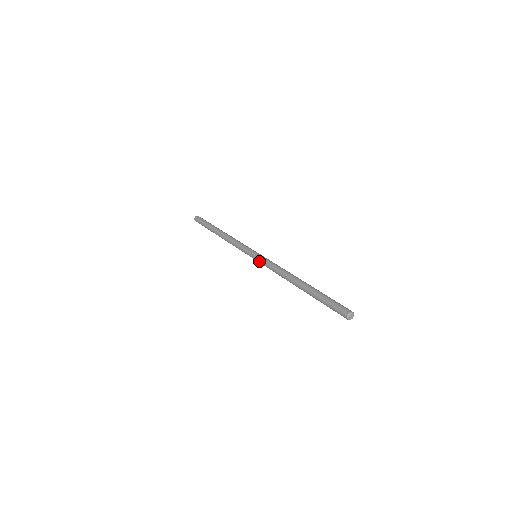
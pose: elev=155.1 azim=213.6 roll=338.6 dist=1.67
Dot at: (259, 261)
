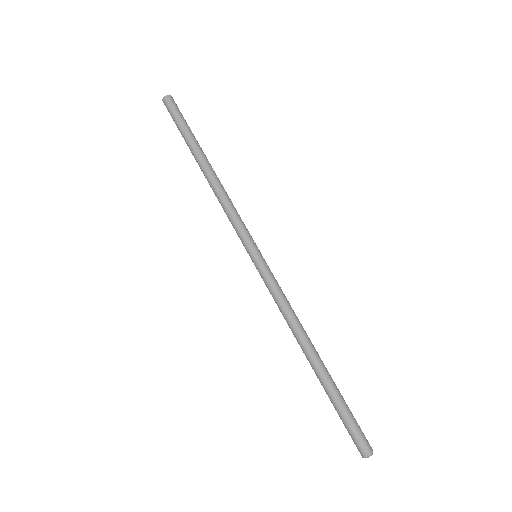
Dot at: occluded
